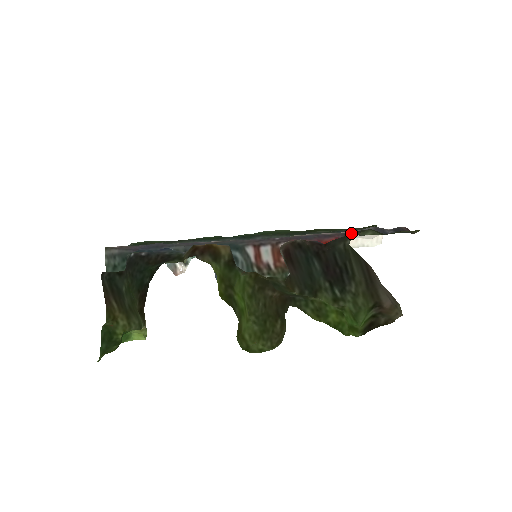
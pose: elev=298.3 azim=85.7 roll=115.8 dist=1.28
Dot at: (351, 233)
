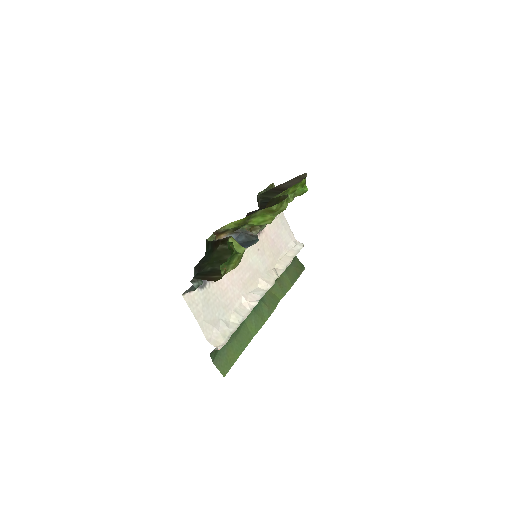
Dot at: occluded
